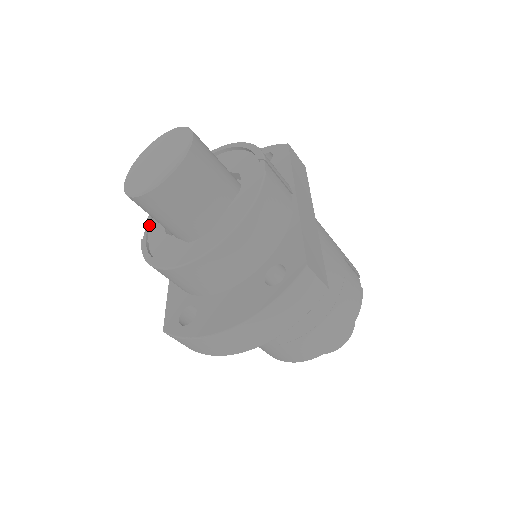
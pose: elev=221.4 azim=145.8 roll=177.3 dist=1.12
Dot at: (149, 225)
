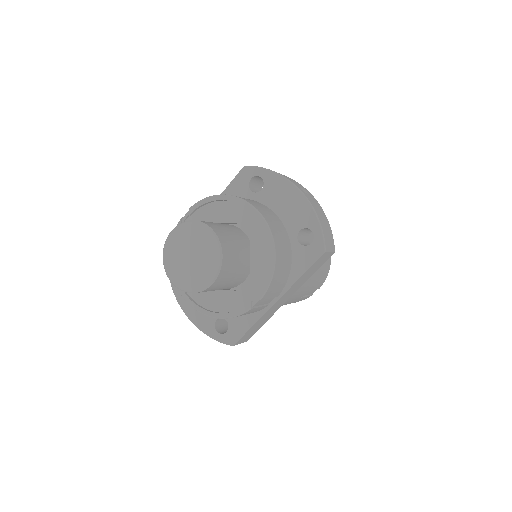
Dot at: (193, 212)
